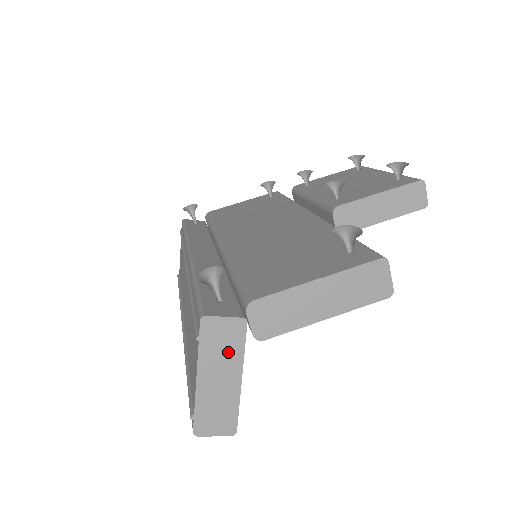
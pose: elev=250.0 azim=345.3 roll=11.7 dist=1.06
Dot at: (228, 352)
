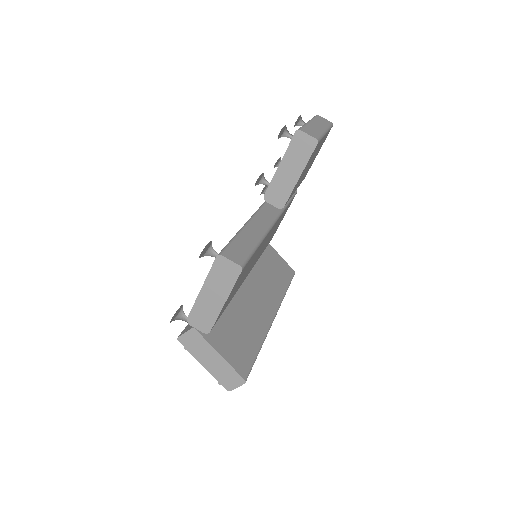
Dot at: (202, 347)
